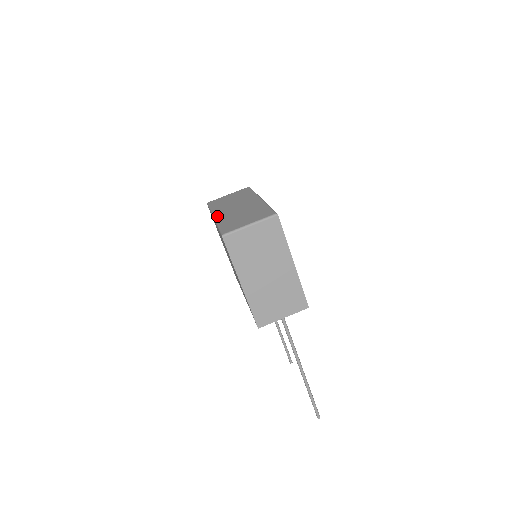
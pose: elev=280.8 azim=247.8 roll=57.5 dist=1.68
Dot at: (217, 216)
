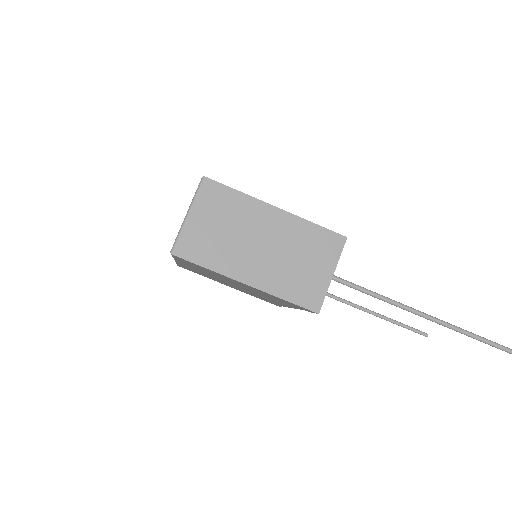
Dot at: occluded
